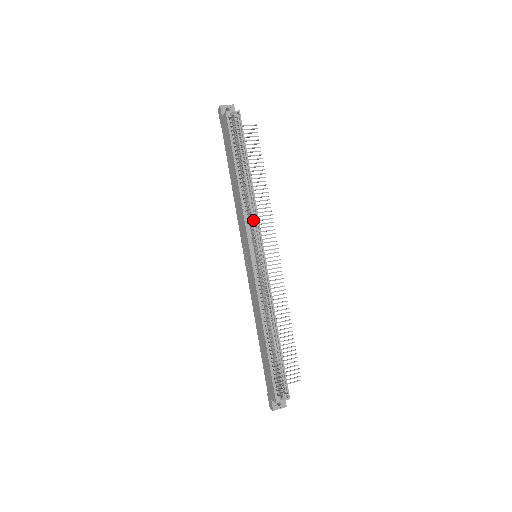
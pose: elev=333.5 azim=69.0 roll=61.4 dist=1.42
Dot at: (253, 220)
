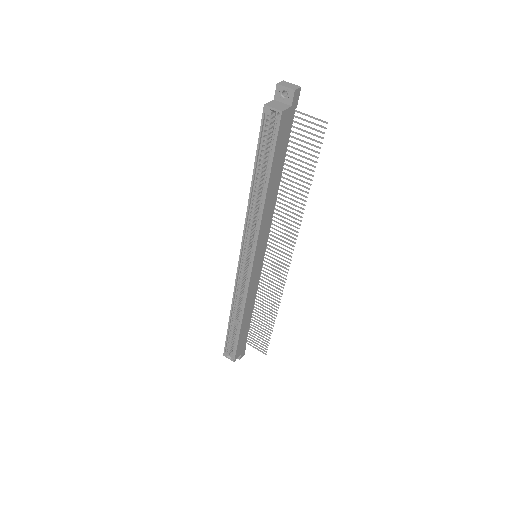
Dot at: (254, 231)
